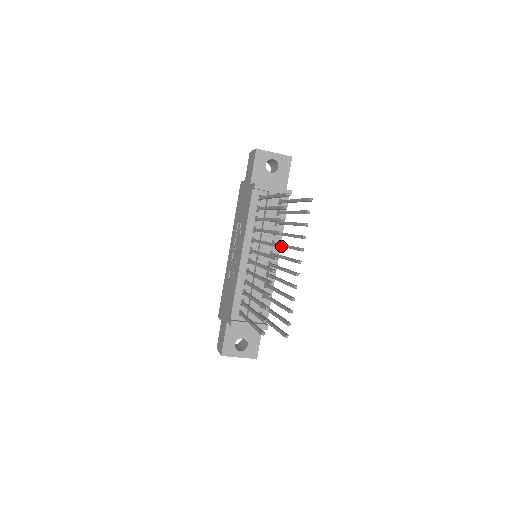
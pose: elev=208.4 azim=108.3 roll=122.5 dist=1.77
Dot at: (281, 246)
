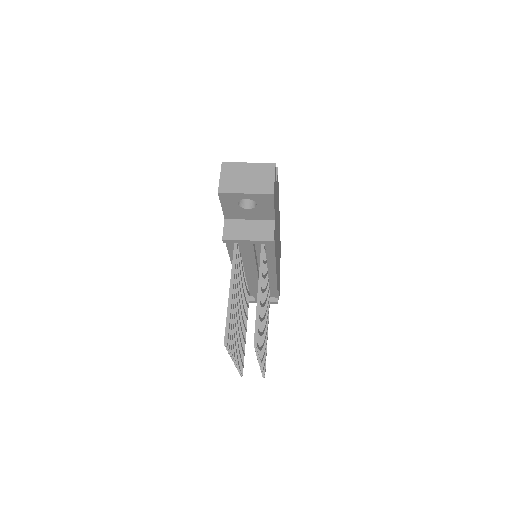
Dot at: occluded
